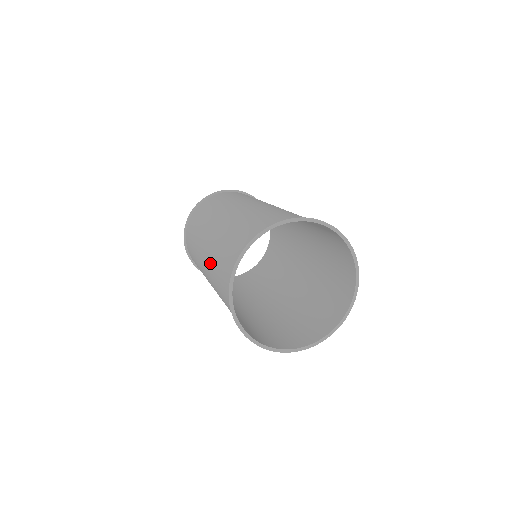
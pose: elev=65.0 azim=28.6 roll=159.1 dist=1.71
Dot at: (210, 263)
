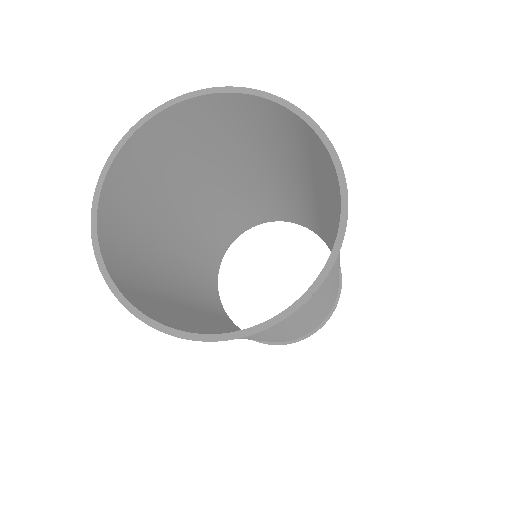
Dot at: (196, 180)
